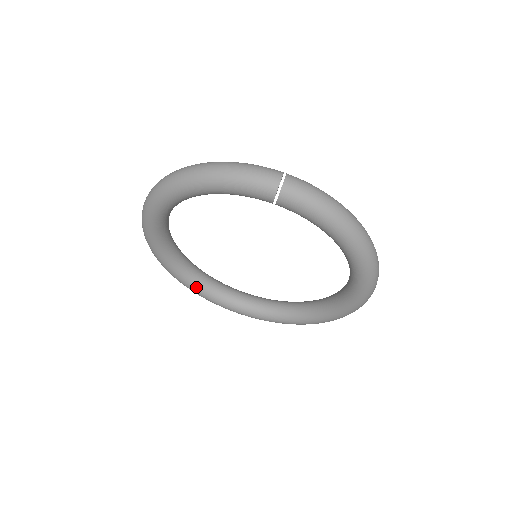
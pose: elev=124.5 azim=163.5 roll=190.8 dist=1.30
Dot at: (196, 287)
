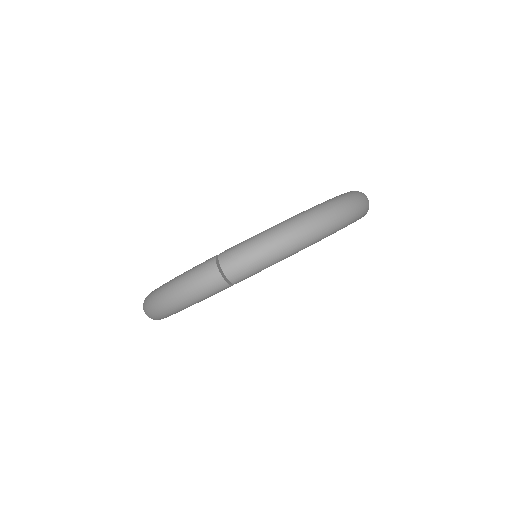
Dot at: occluded
